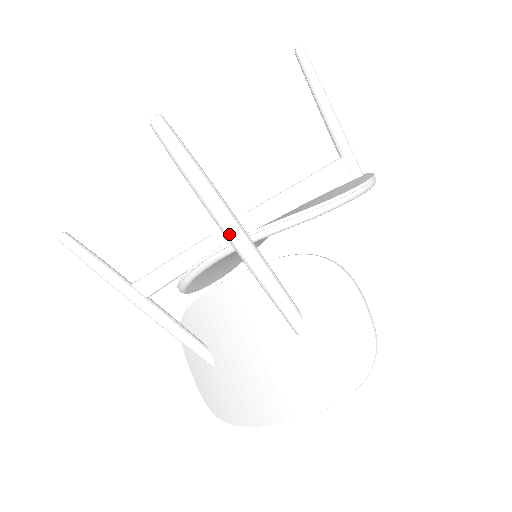
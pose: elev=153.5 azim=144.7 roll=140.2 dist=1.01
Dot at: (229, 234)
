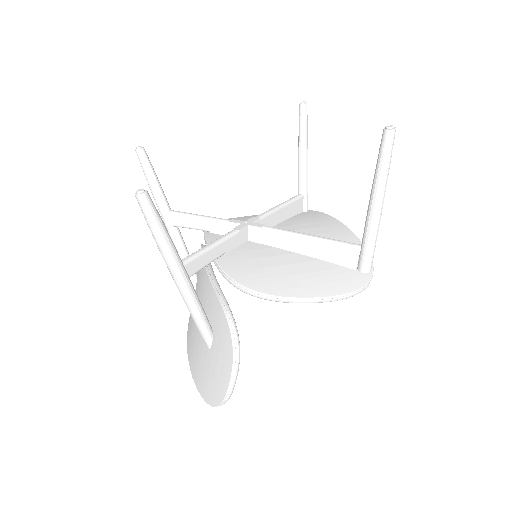
Dot at: (173, 279)
